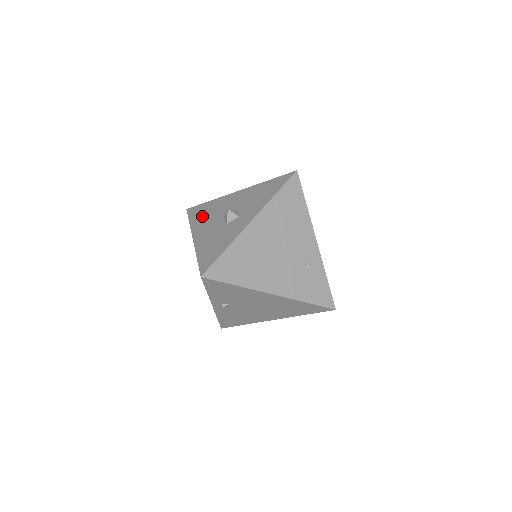
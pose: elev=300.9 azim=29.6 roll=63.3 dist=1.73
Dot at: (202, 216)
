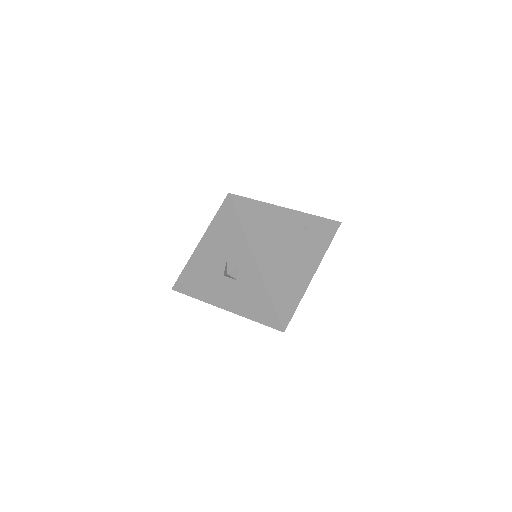
Dot at: (200, 287)
